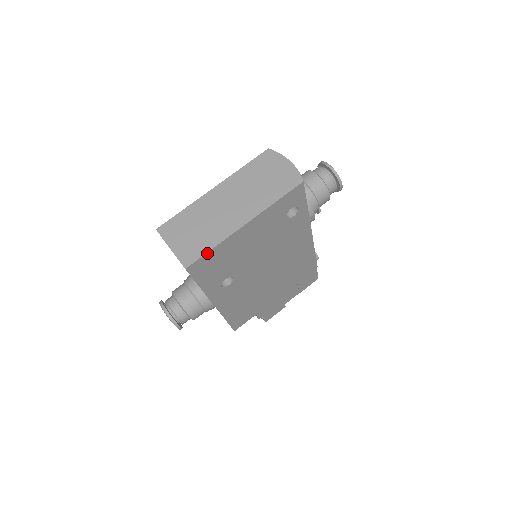
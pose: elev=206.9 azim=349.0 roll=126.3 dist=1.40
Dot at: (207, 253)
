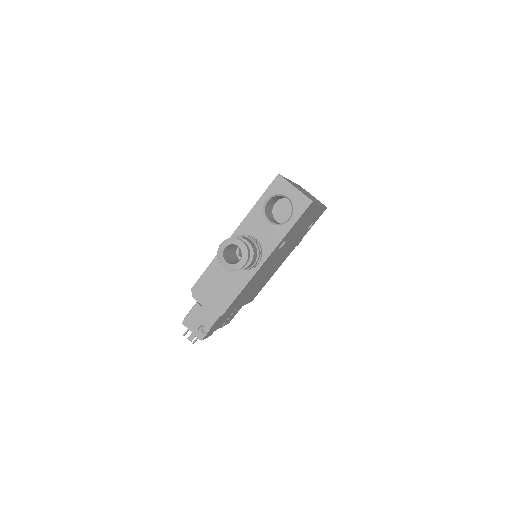
Dot at: (315, 203)
